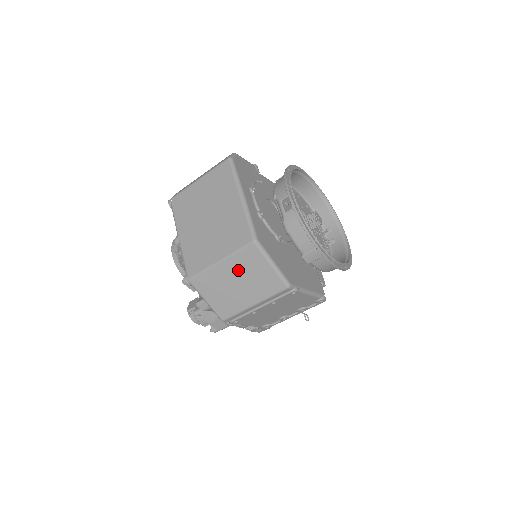
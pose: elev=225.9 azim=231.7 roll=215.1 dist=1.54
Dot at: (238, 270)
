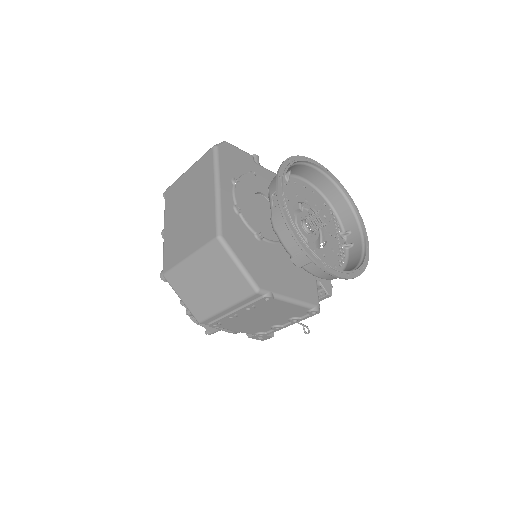
Dot at: (206, 268)
